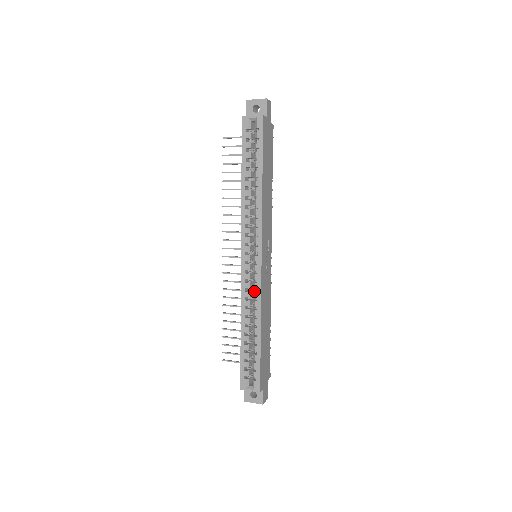
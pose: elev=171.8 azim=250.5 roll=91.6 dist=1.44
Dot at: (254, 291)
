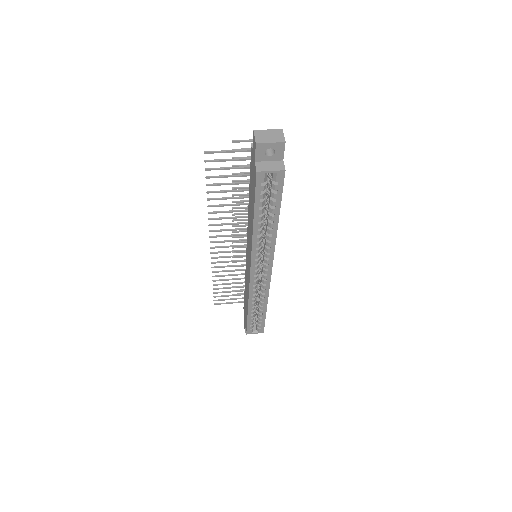
Dot at: (261, 288)
